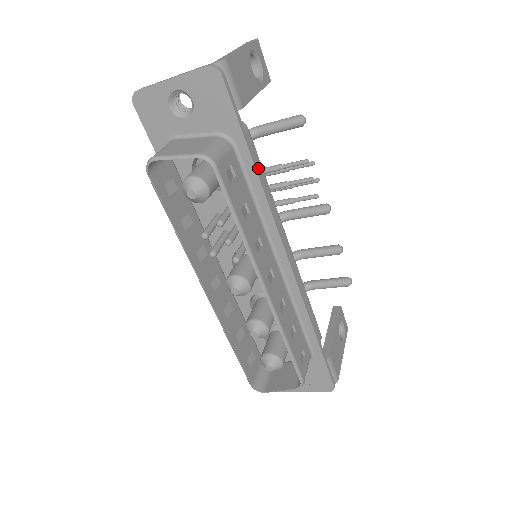
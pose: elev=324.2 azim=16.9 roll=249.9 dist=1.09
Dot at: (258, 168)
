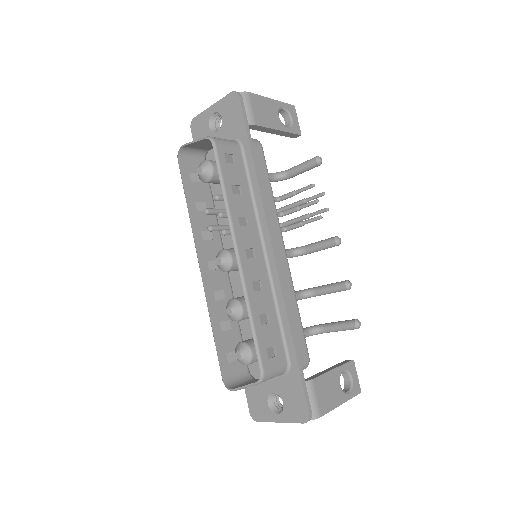
Dot at: (263, 173)
